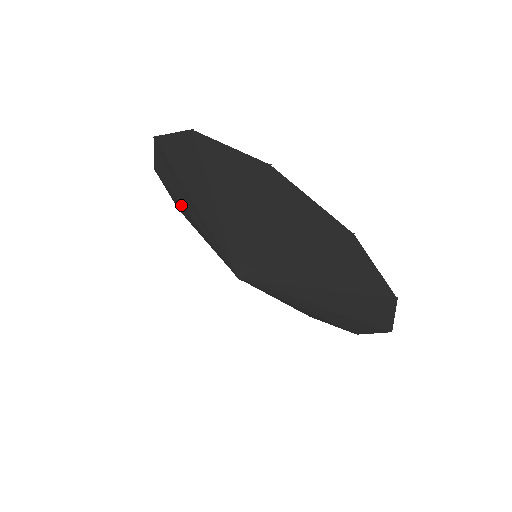
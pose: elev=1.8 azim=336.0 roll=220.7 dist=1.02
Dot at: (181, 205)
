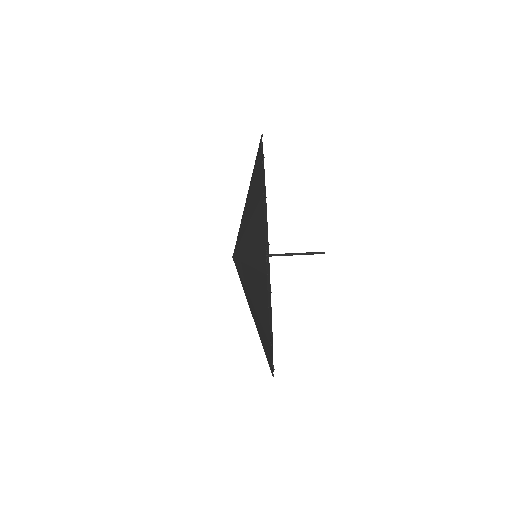
Dot at: occluded
